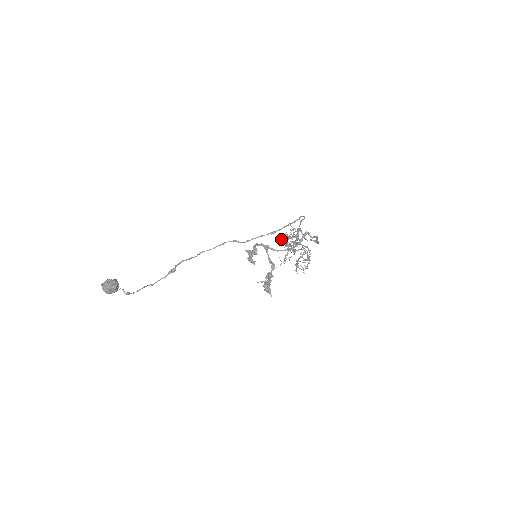
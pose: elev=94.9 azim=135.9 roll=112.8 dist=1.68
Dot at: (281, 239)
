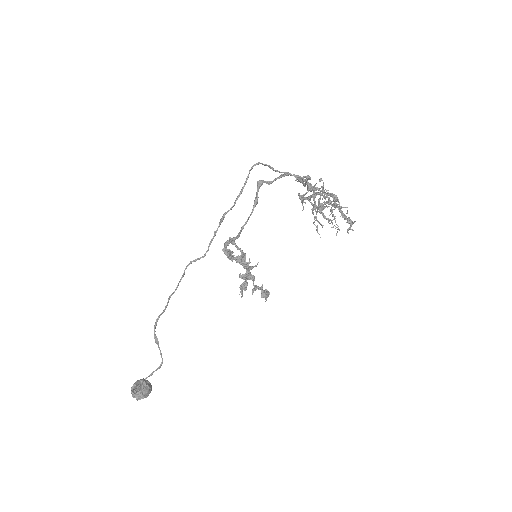
Dot at: occluded
